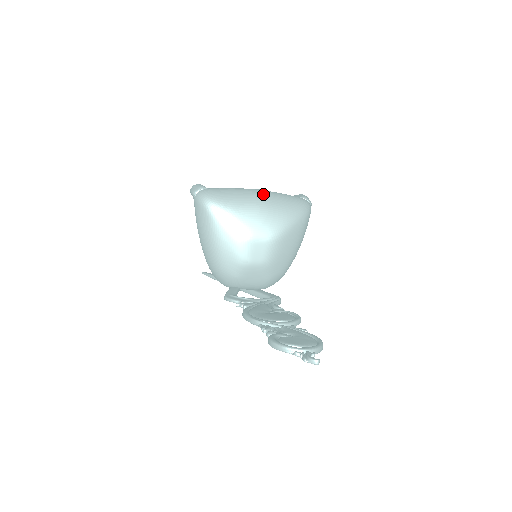
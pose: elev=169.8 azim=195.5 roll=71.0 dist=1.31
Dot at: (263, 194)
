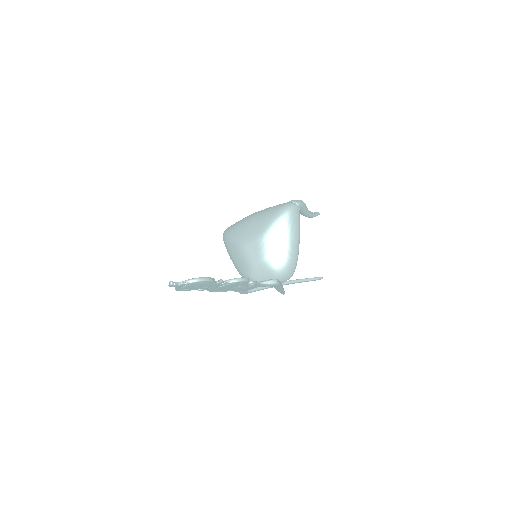
Dot at: (255, 213)
